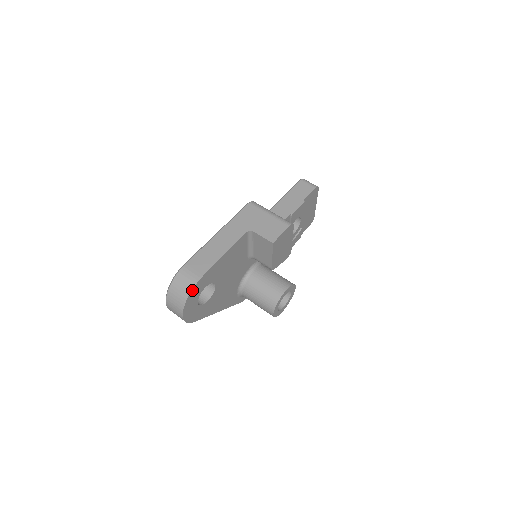
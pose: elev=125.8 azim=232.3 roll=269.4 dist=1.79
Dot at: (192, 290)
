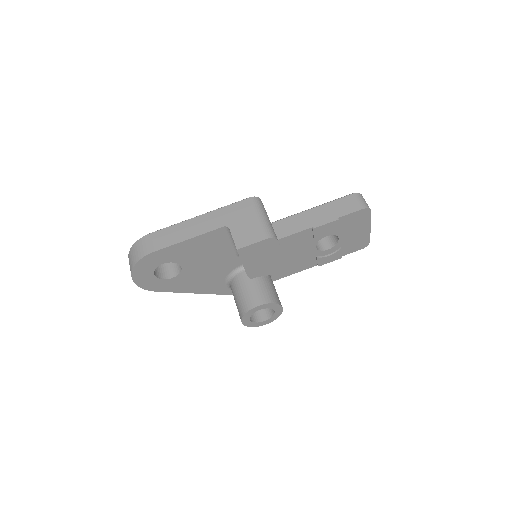
Dot at: (140, 260)
